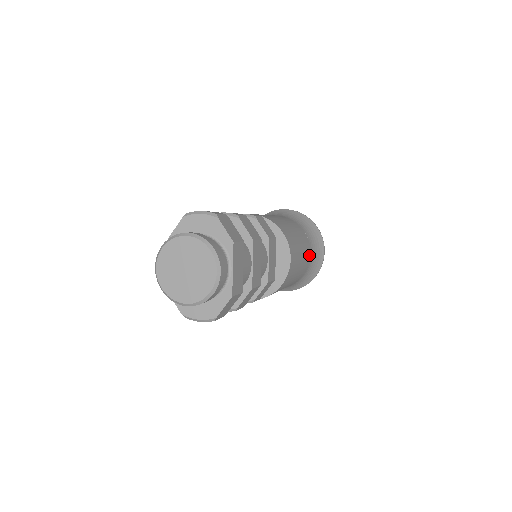
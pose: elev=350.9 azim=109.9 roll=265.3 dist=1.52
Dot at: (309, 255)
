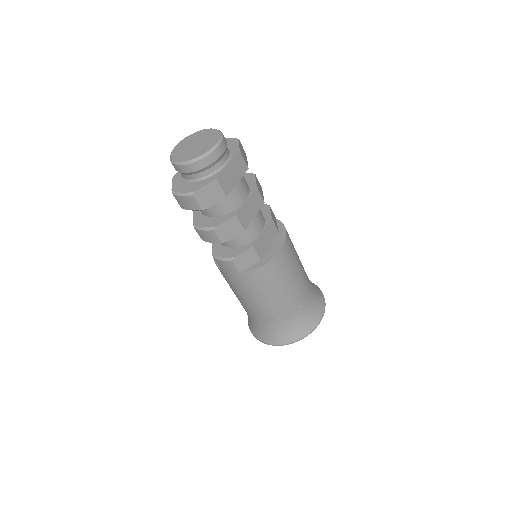
Dot at: (304, 296)
